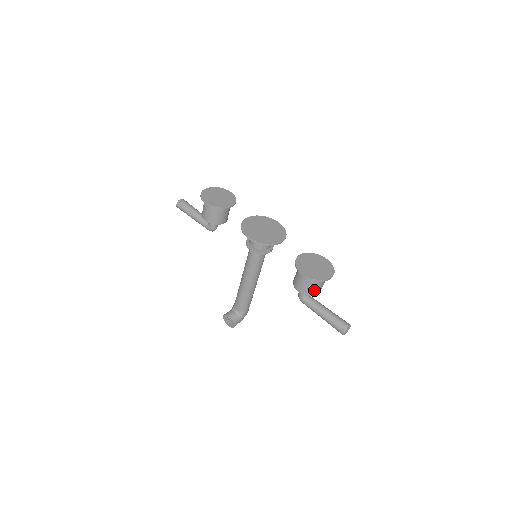
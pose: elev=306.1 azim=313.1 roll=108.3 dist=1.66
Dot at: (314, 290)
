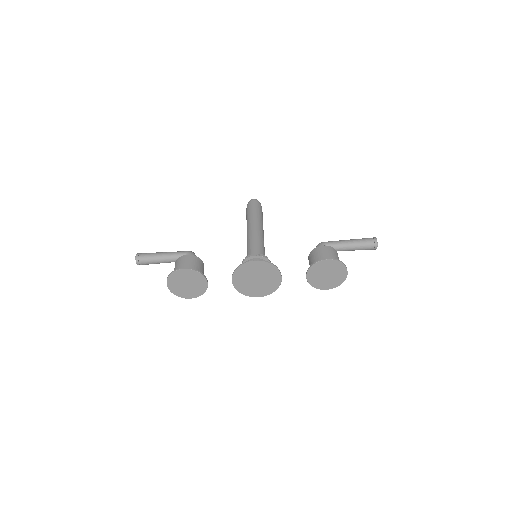
Dot at: occluded
